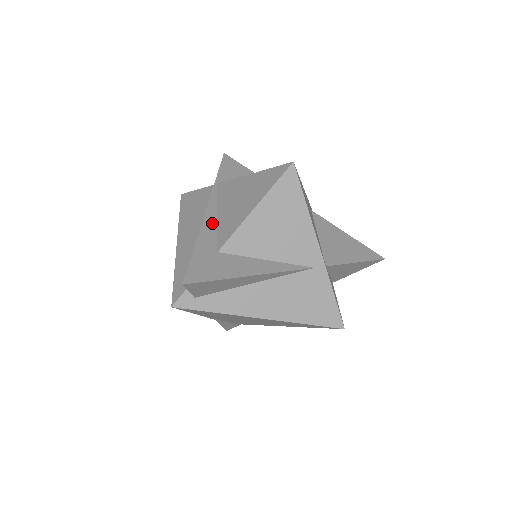
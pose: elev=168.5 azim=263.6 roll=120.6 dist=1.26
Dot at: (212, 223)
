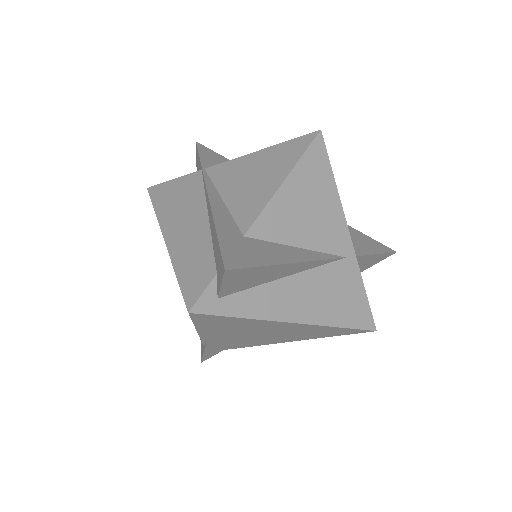
Dot at: (221, 206)
